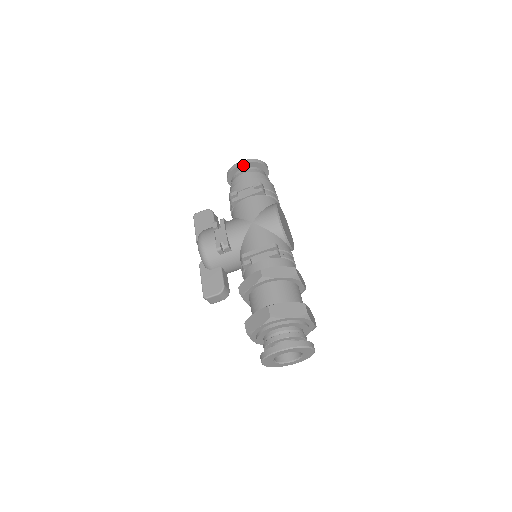
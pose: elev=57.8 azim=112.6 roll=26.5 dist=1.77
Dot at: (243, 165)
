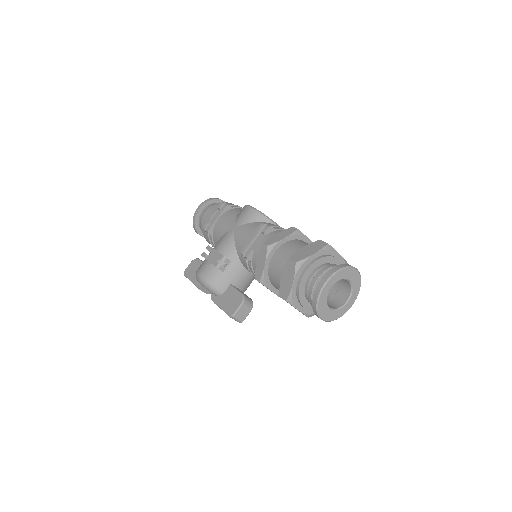
Dot at: (202, 208)
